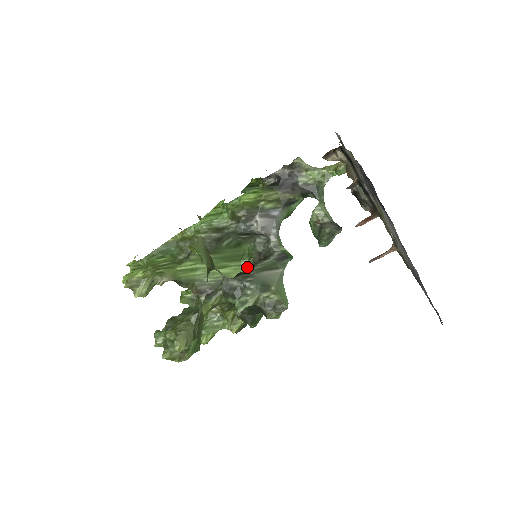
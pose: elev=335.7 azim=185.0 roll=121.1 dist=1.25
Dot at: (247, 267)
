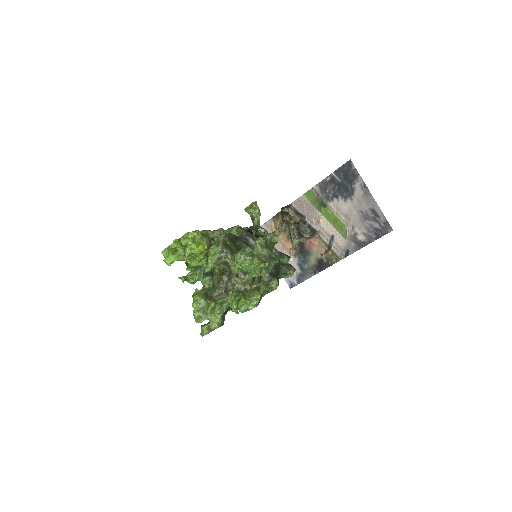
Dot at: occluded
